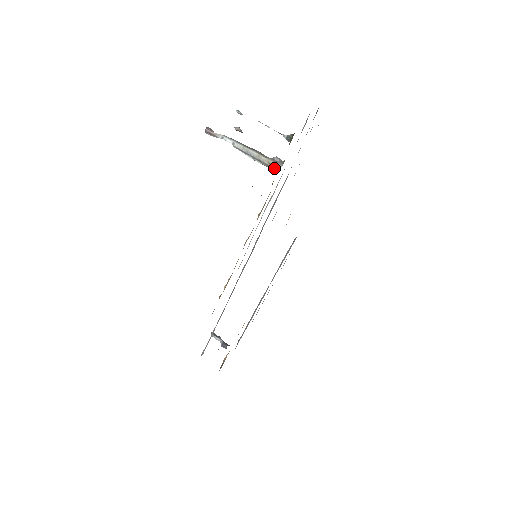
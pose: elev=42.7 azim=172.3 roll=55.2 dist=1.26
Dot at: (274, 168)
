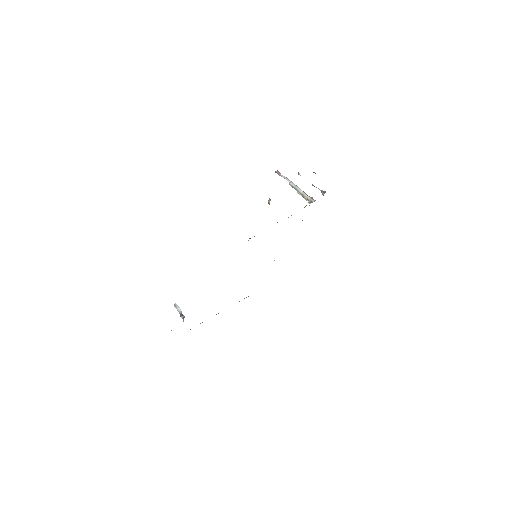
Dot at: (309, 201)
